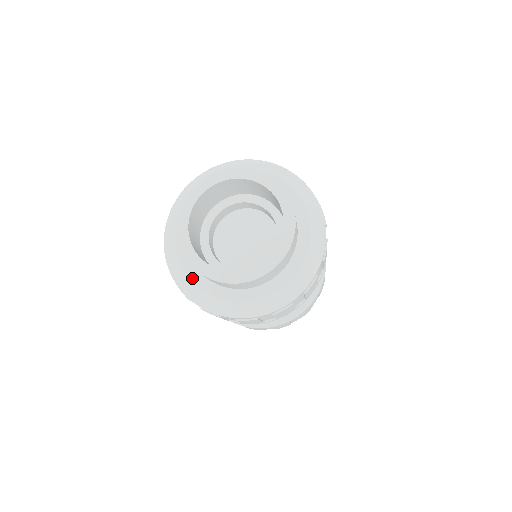
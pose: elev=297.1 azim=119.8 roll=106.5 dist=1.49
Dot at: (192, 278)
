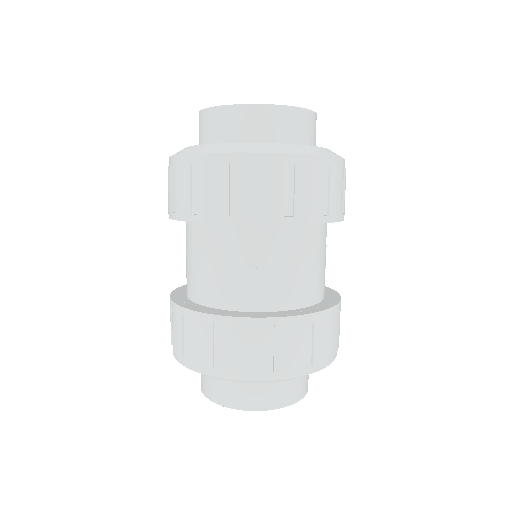
Dot at: (228, 143)
